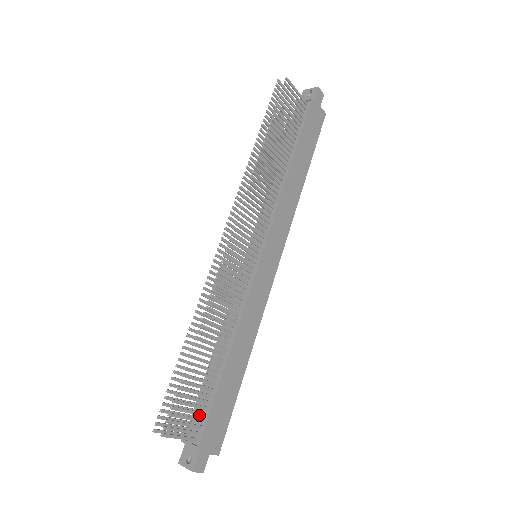
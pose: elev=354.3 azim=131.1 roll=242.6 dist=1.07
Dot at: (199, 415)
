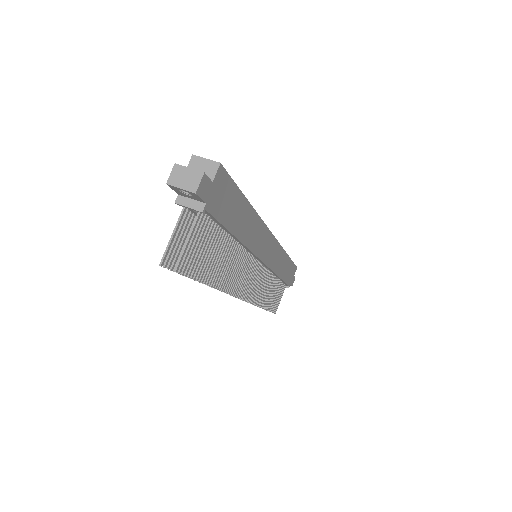
Dot at: occluded
